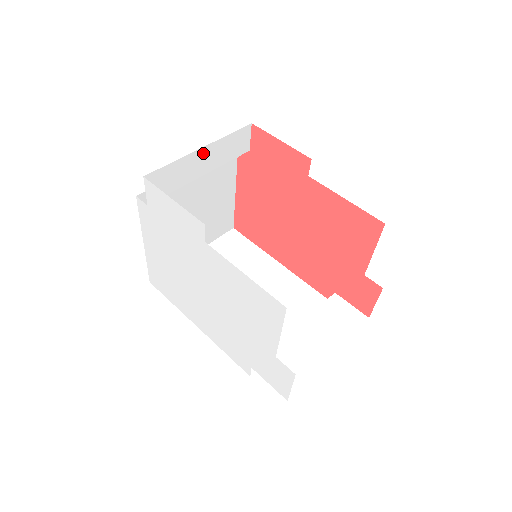
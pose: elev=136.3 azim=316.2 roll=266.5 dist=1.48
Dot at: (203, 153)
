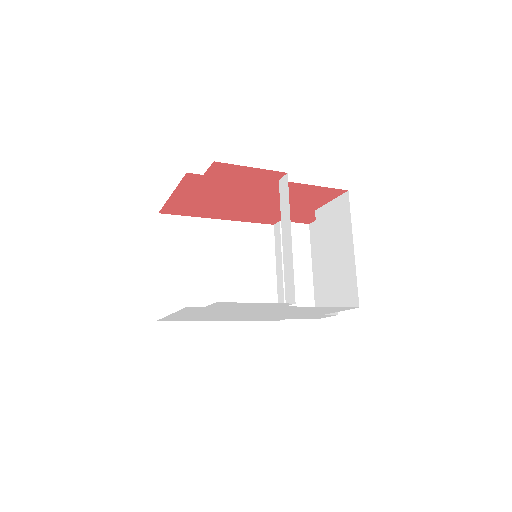
Dot at: occluded
